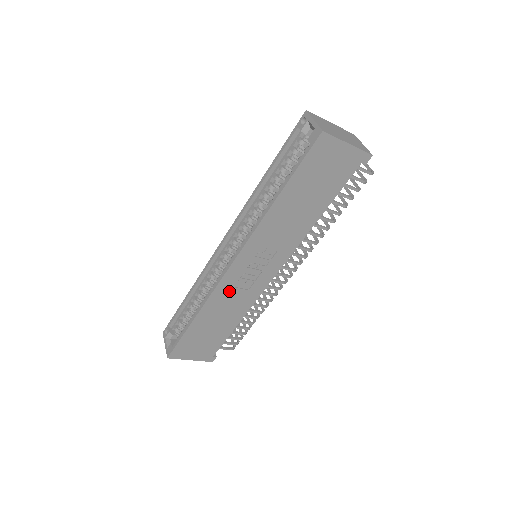
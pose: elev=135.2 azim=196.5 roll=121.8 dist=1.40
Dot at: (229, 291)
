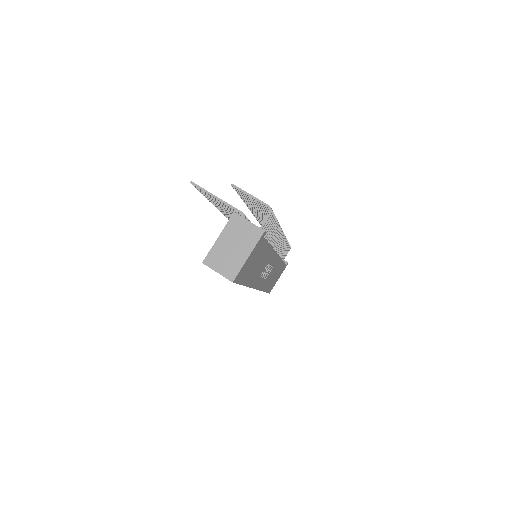
Dot at: (266, 280)
